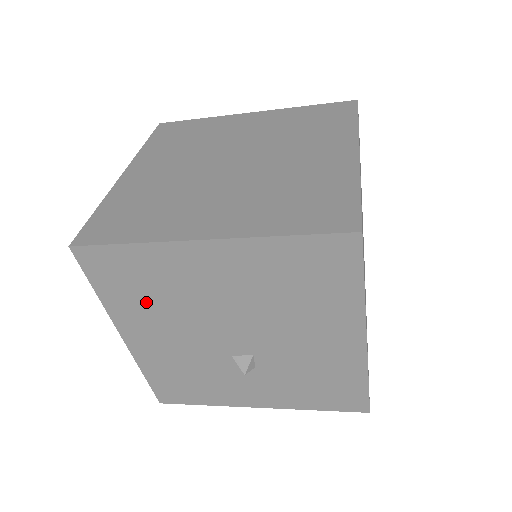
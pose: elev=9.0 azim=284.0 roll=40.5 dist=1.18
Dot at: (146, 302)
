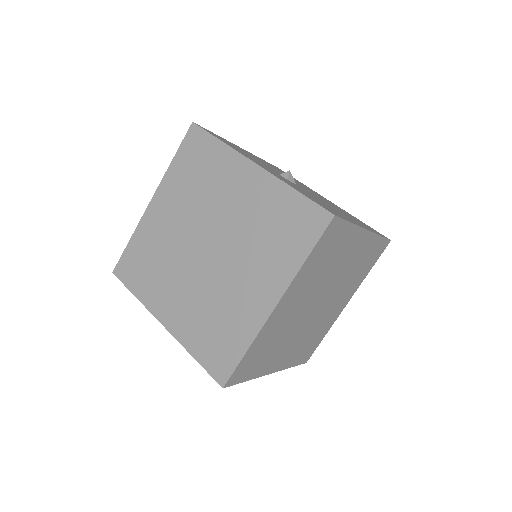
Dot at: occluded
